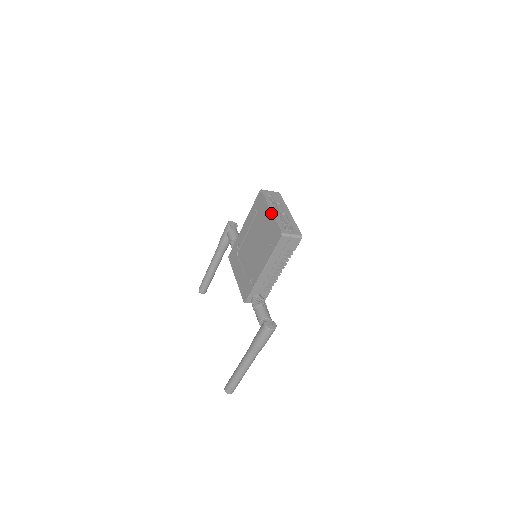
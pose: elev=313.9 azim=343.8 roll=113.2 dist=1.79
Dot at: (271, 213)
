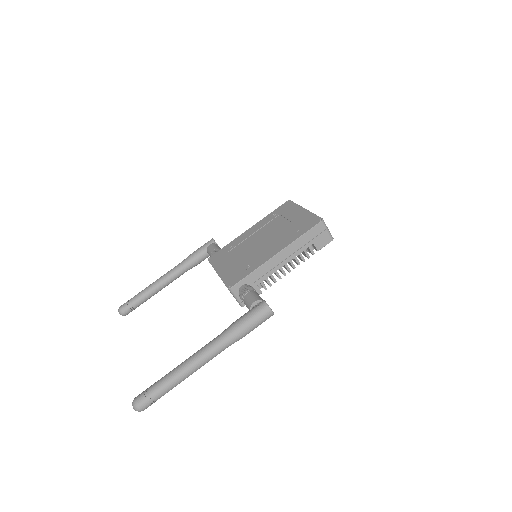
Dot at: (305, 210)
